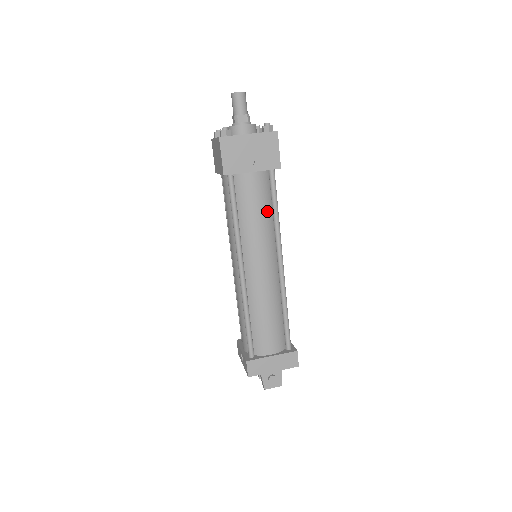
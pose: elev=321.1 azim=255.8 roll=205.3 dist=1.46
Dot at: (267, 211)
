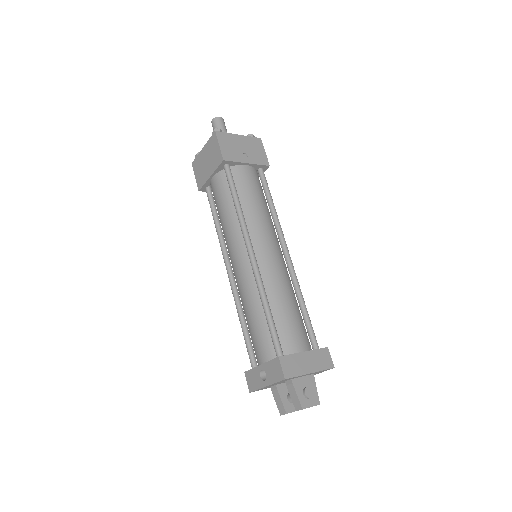
Dot at: (264, 201)
